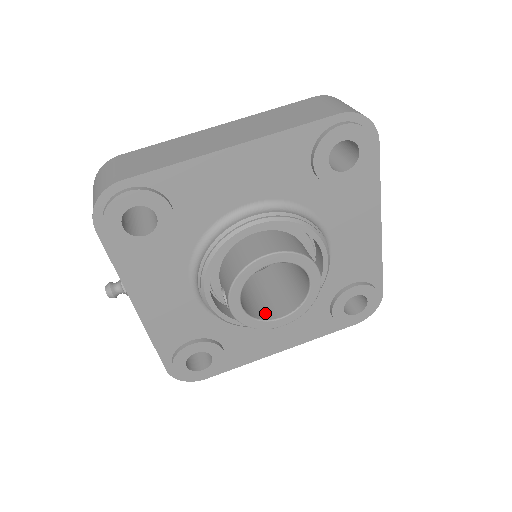
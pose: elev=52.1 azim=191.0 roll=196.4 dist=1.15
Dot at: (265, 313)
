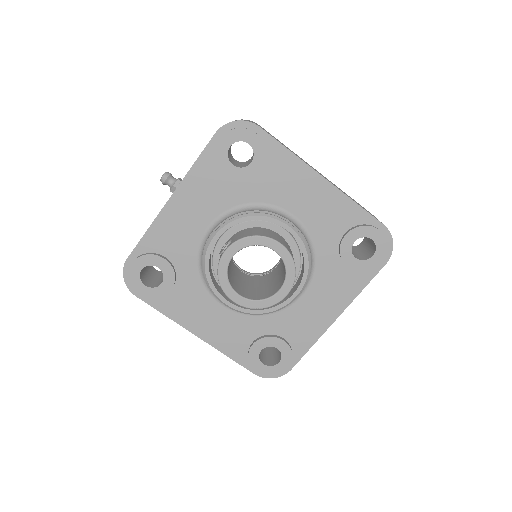
Dot at: (232, 283)
